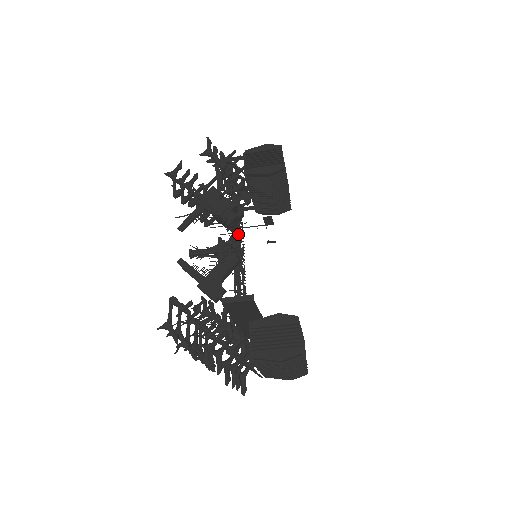
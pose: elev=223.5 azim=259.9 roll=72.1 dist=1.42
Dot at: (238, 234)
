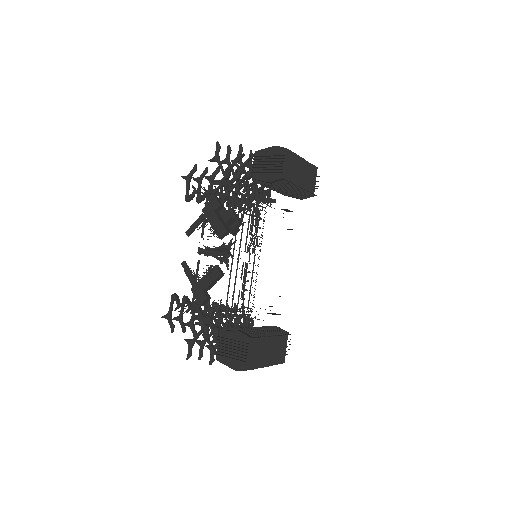
Dot at: occluded
